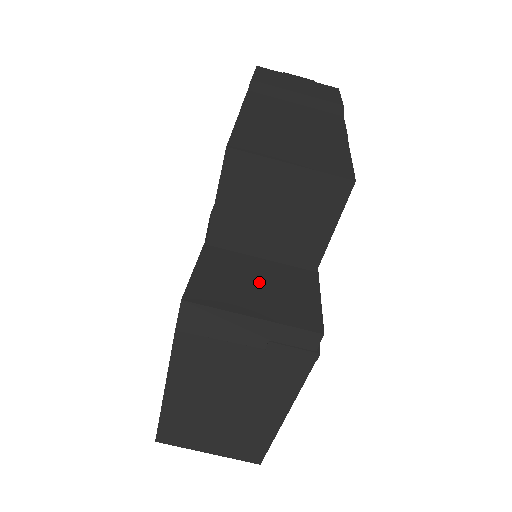
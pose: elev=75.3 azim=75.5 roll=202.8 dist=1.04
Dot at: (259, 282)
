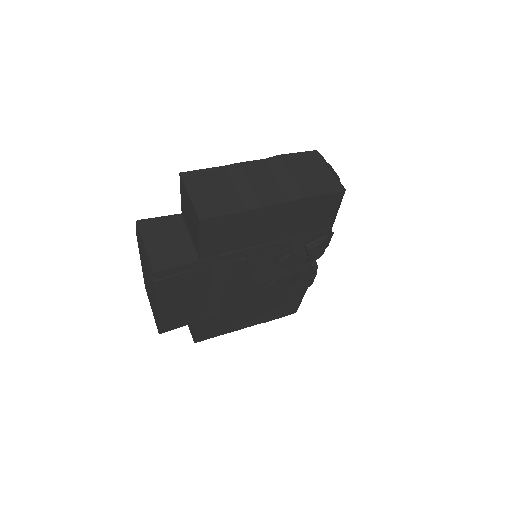
Dot at: (171, 240)
